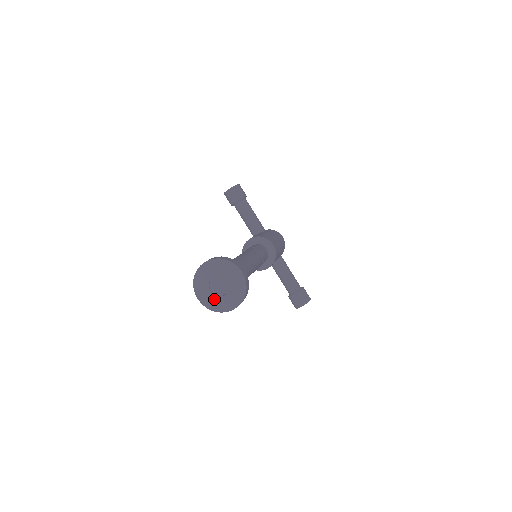
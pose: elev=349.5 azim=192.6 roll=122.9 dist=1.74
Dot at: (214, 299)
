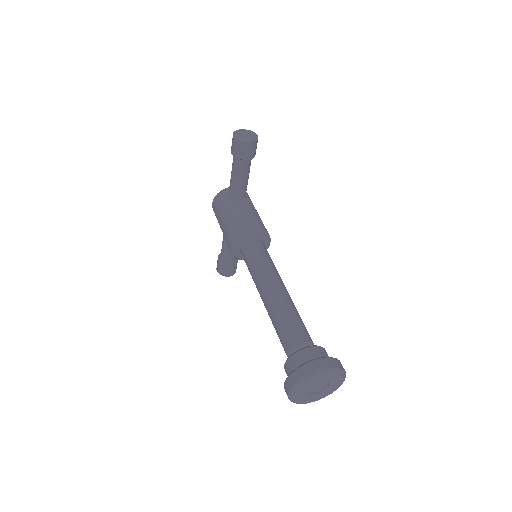
Dot at: (304, 396)
